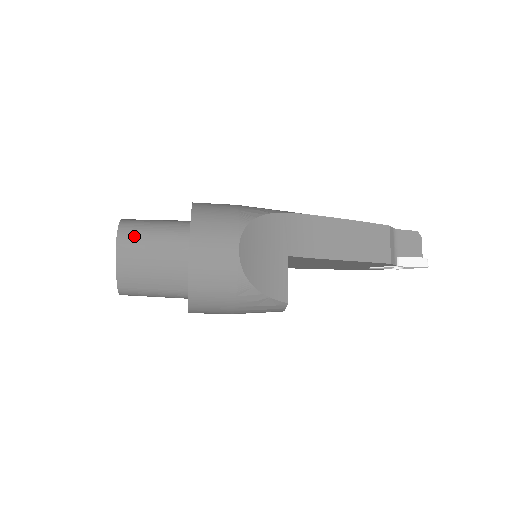
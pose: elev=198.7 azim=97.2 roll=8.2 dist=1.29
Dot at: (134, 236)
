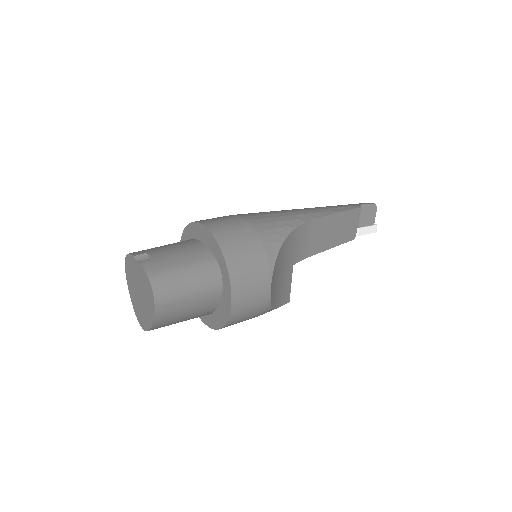
Dot at: (171, 296)
